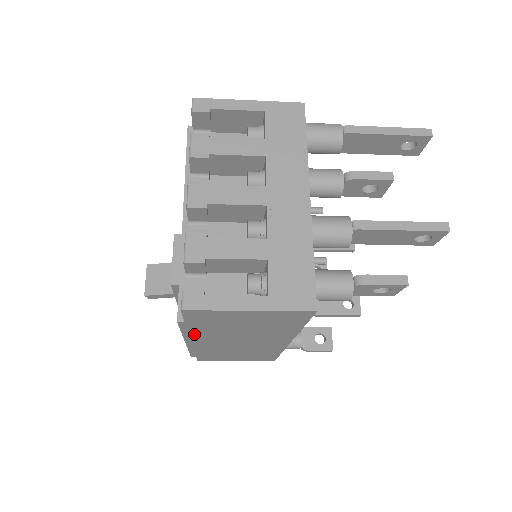
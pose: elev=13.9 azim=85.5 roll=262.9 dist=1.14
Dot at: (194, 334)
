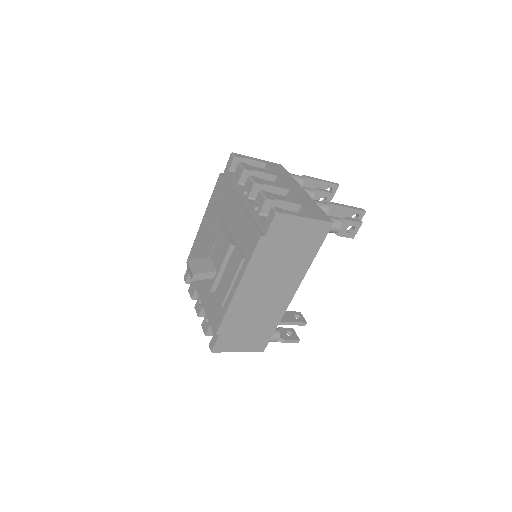
Dot at: (254, 266)
